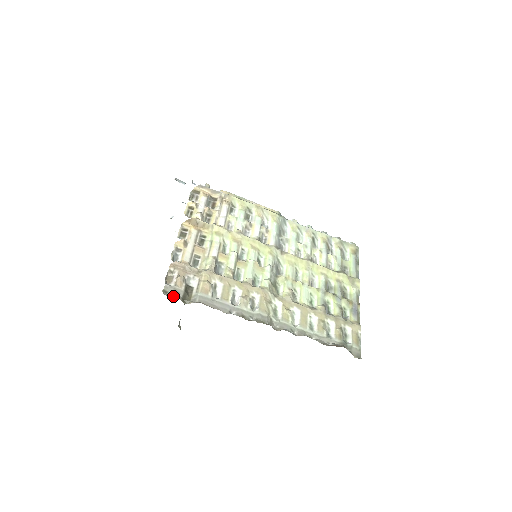
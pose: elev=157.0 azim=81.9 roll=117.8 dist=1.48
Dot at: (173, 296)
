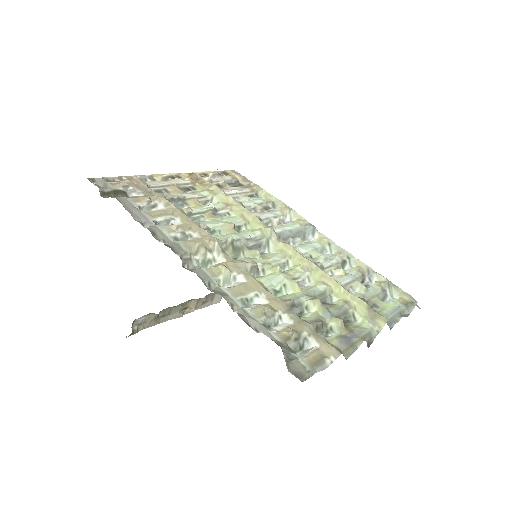
Dot at: (96, 185)
